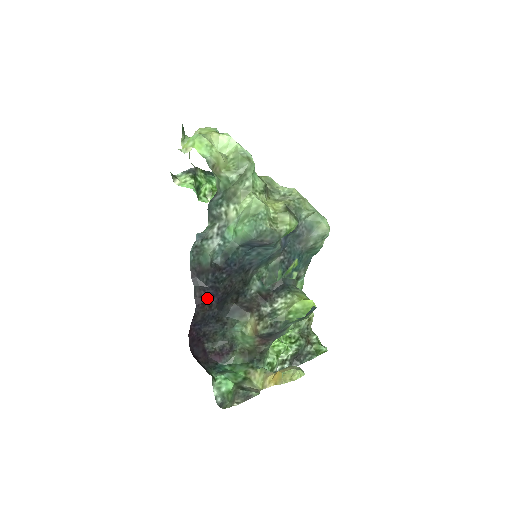
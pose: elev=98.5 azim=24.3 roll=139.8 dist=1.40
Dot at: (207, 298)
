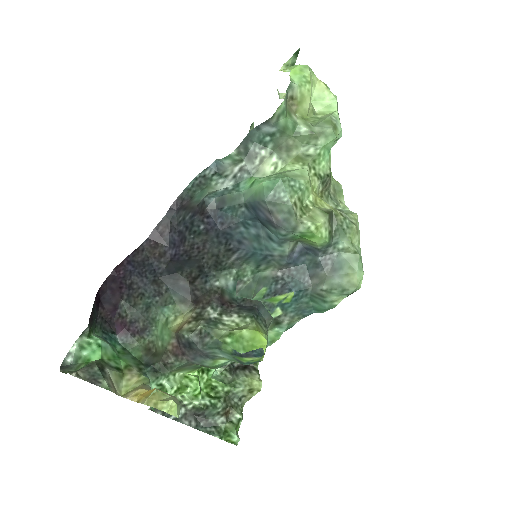
Dot at: (166, 242)
